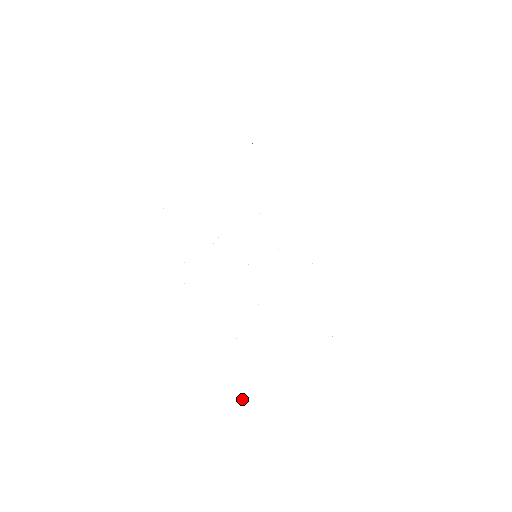
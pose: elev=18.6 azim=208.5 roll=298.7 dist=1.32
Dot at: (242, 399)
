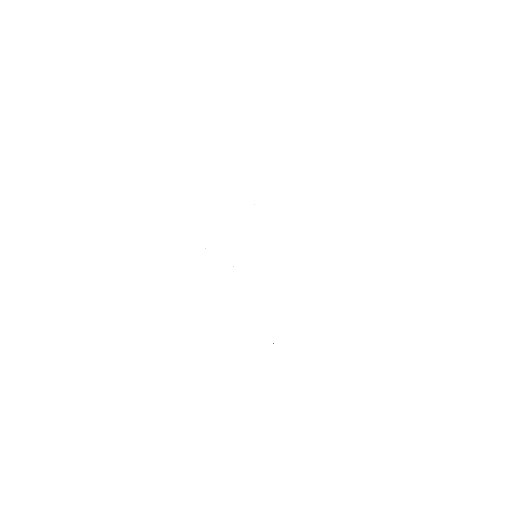
Dot at: occluded
